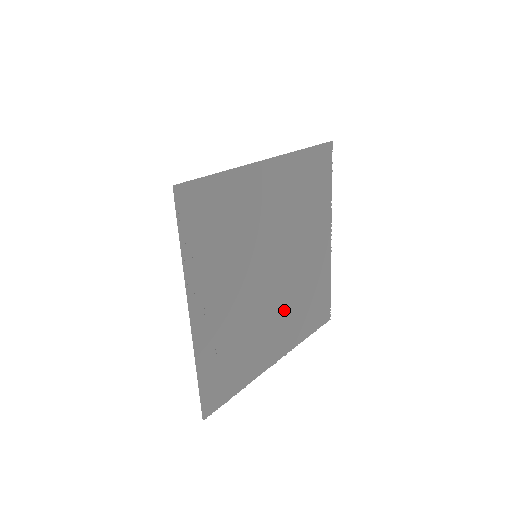
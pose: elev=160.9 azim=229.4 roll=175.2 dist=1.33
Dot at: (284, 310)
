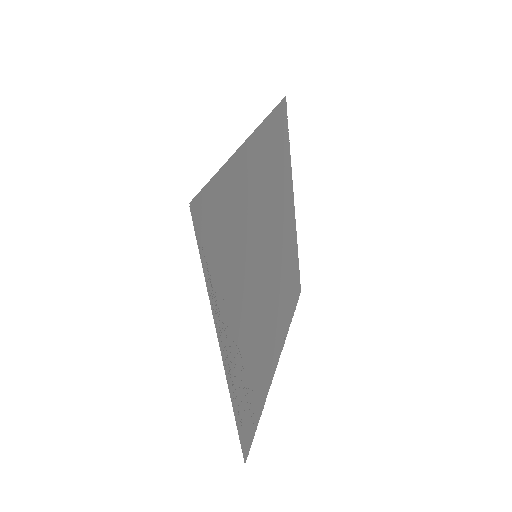
Dot at: (277, 303)
